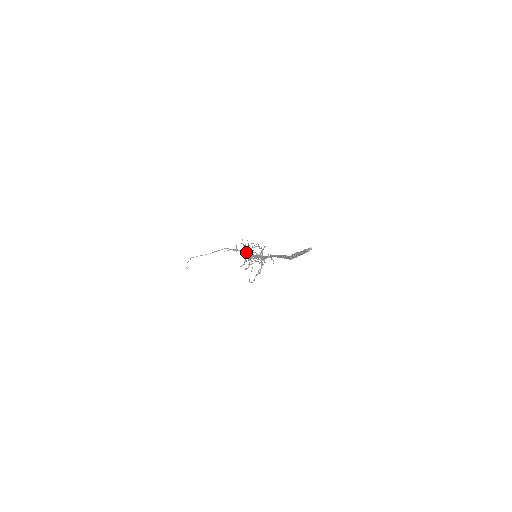
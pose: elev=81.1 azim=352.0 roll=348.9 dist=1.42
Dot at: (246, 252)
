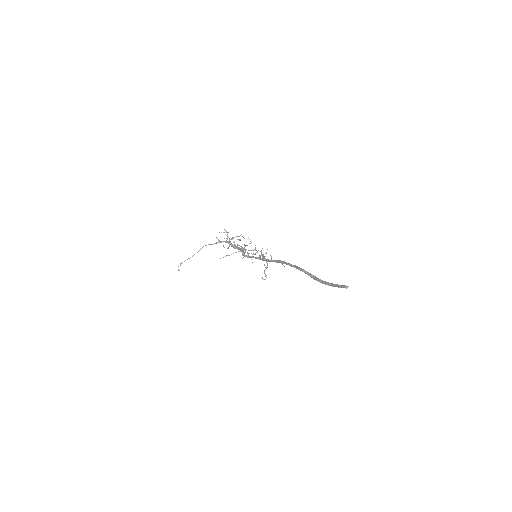
Dot at: (245, 256)
